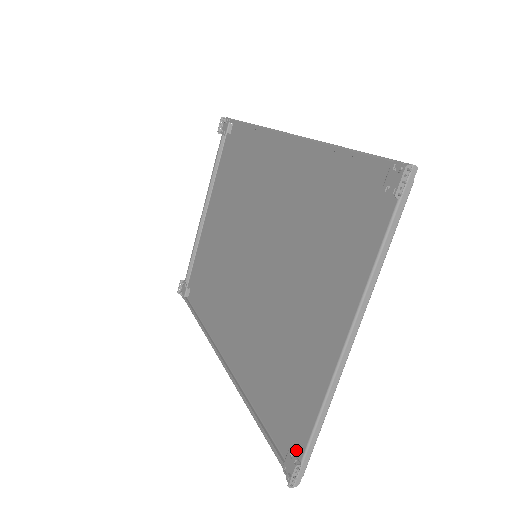
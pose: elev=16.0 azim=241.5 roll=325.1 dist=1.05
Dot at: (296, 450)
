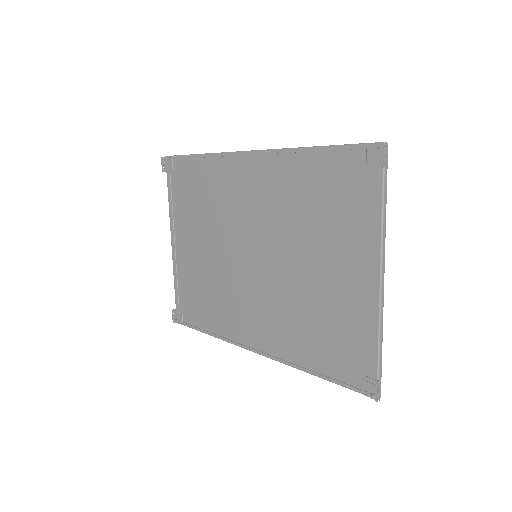
Dot at: (366, 376)
